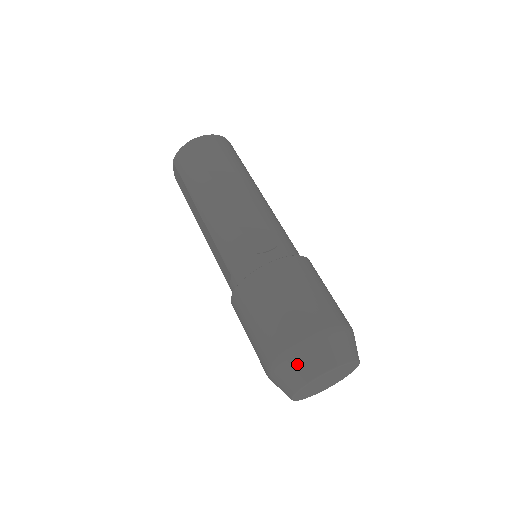
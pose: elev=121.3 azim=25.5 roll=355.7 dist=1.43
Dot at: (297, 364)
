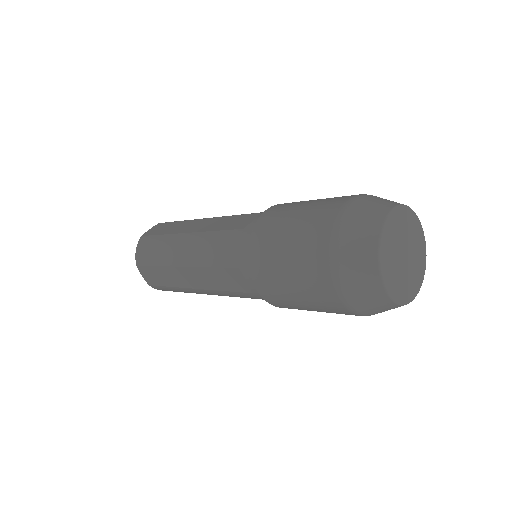
Dot at: occluded
